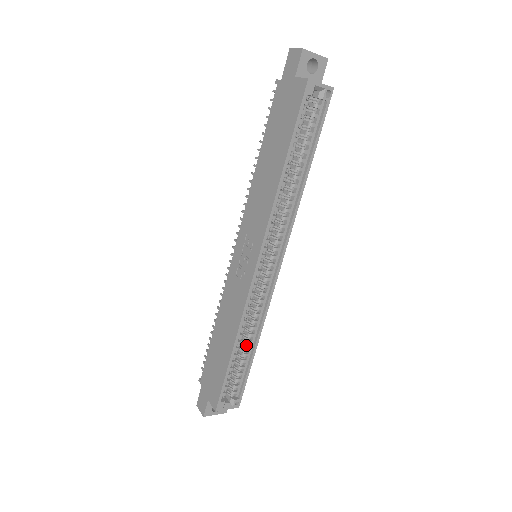
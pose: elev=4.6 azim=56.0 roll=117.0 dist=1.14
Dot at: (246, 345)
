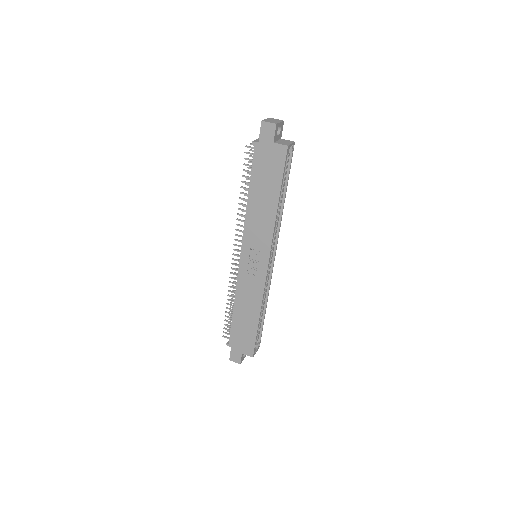
Dot at: (261, 311)
